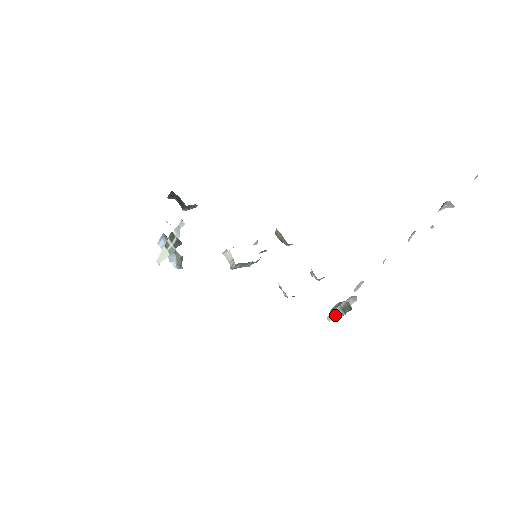
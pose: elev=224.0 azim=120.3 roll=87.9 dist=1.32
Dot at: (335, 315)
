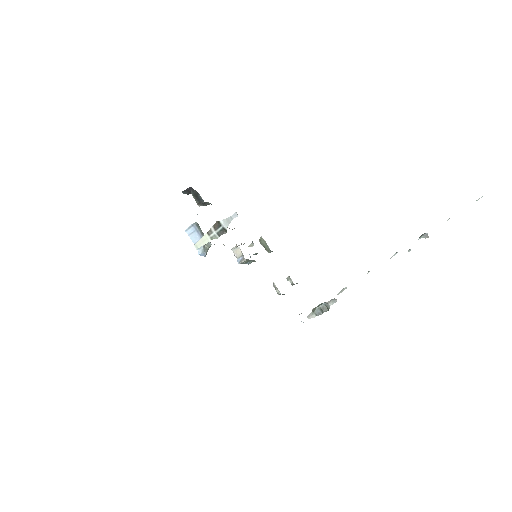
Dot at: (313, 314)
